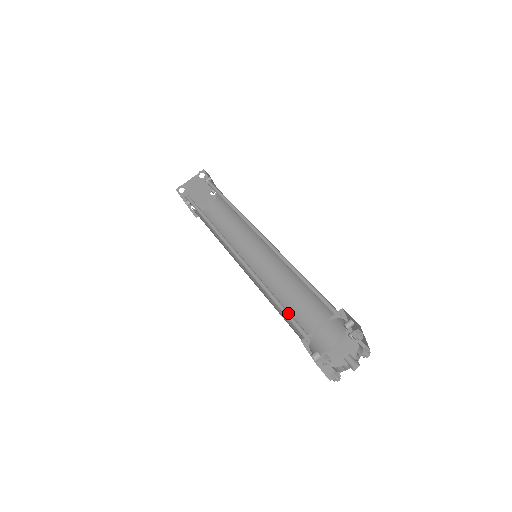
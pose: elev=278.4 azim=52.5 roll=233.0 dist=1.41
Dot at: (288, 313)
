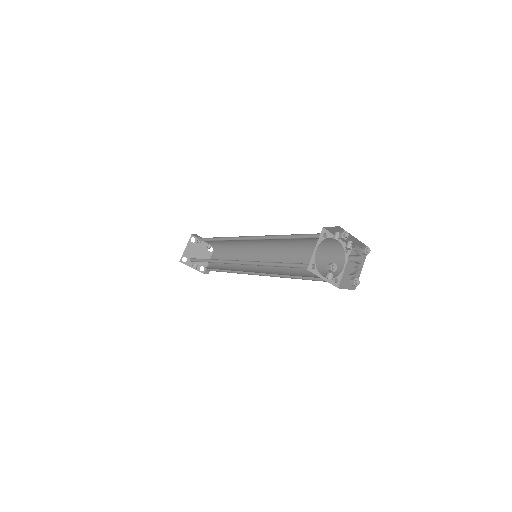
Dot at: (292, 264)
